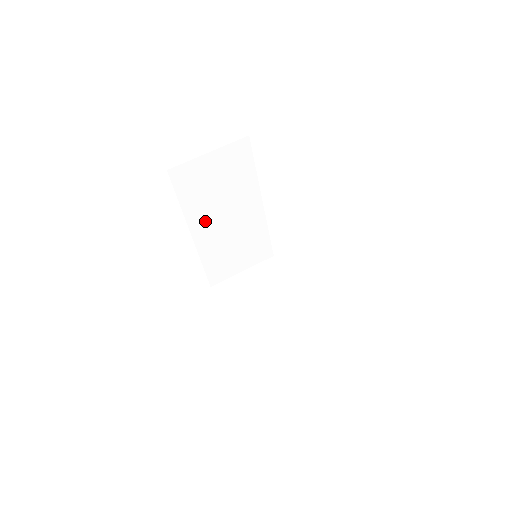
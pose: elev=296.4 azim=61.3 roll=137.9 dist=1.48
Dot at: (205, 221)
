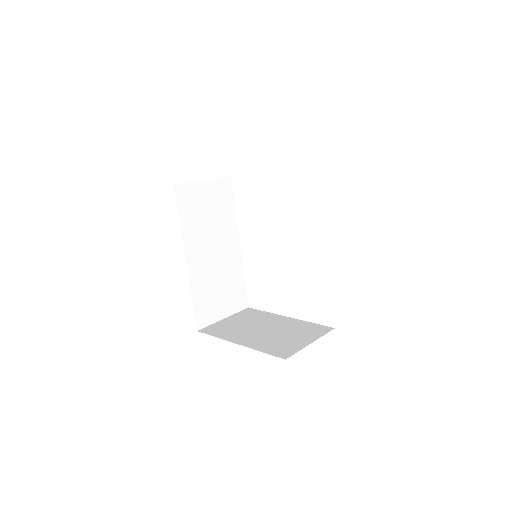
Dot at: (197, 248)
